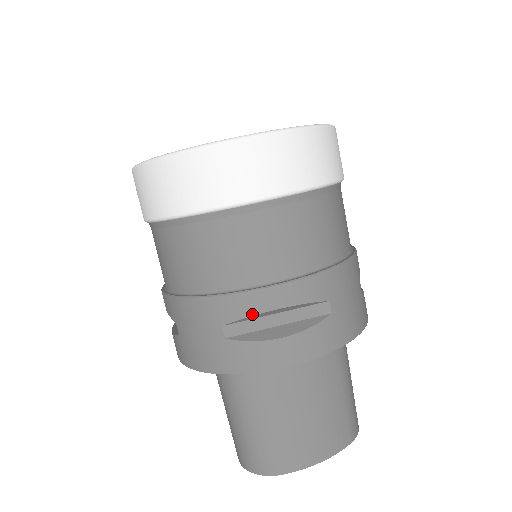
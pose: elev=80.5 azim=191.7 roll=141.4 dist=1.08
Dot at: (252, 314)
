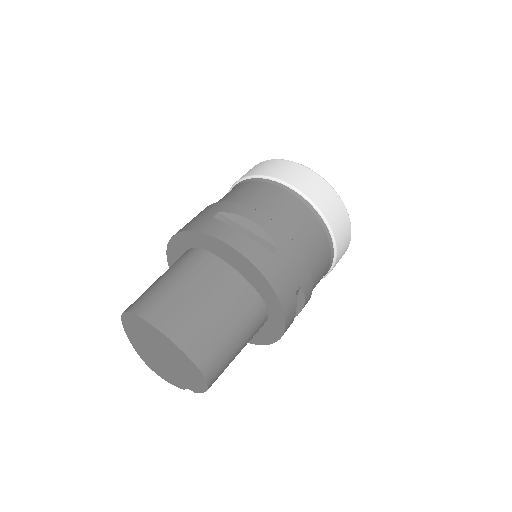
Dot at: (239, 214)
